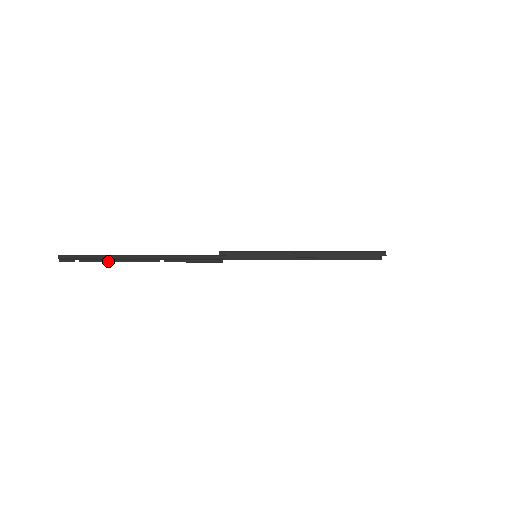
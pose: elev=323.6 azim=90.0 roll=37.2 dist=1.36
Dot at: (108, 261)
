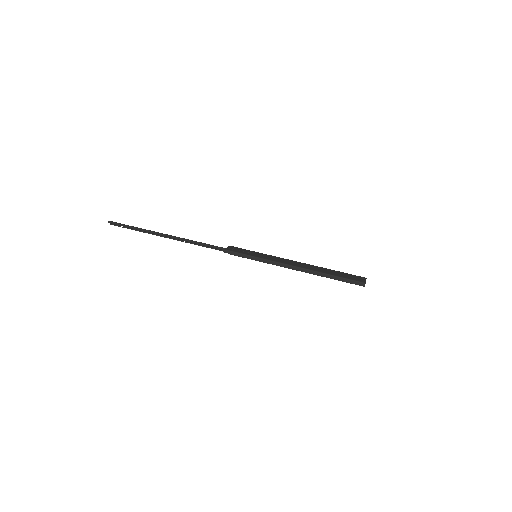
Dot at: (144, 232)
